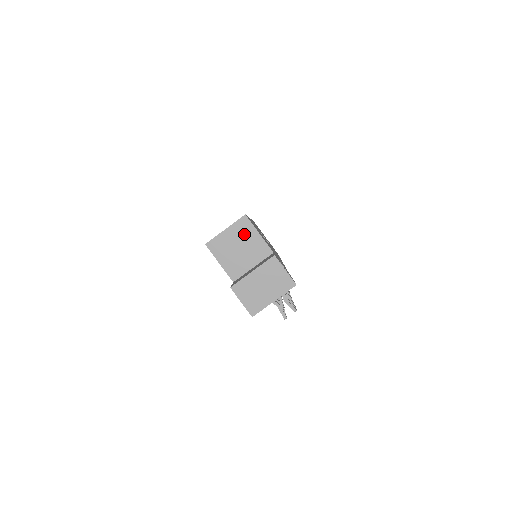
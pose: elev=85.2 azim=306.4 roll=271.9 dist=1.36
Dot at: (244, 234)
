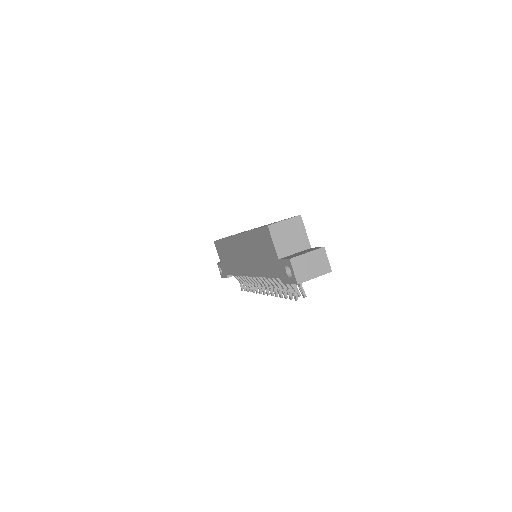
Dot at: (296, 228)
